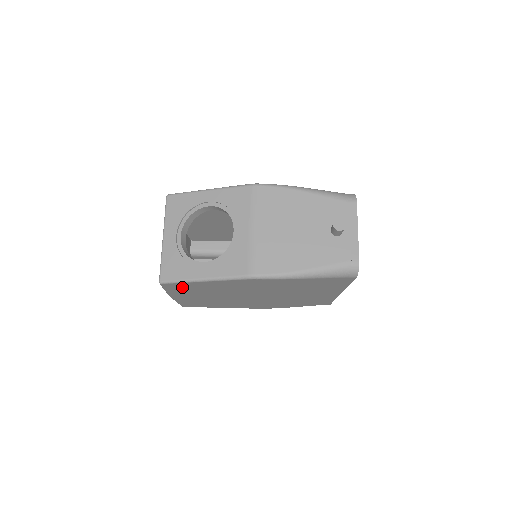
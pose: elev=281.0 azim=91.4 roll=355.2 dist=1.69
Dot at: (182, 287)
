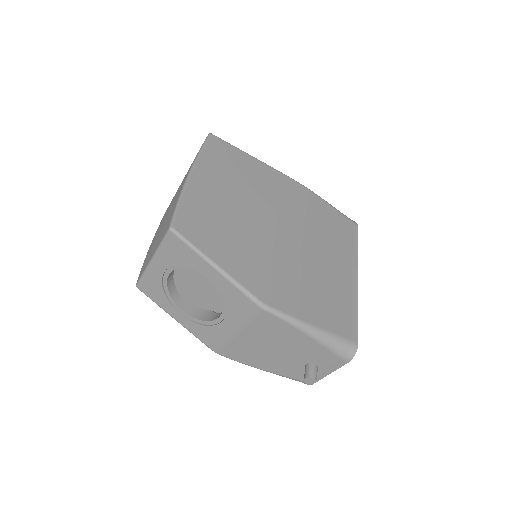
Dot at: occluded
